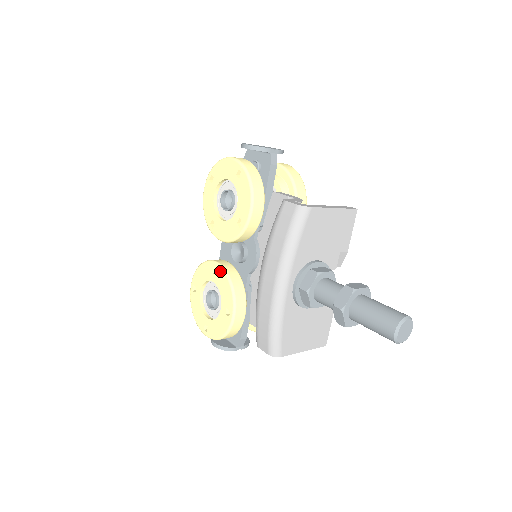
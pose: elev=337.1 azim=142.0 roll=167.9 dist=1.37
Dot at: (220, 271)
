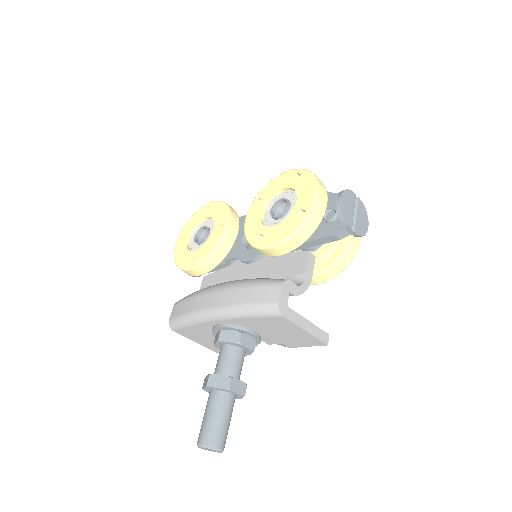
Dot at: (221, 234)
